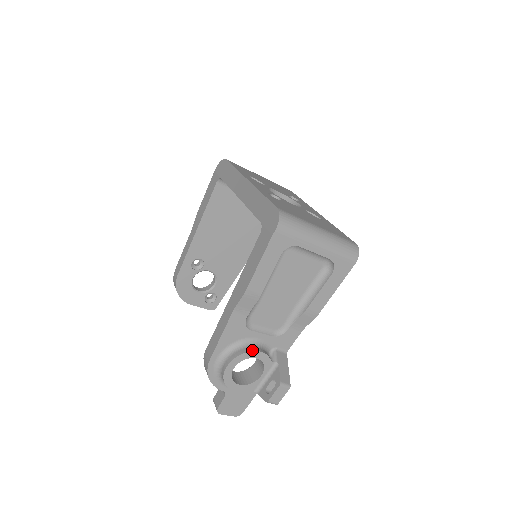
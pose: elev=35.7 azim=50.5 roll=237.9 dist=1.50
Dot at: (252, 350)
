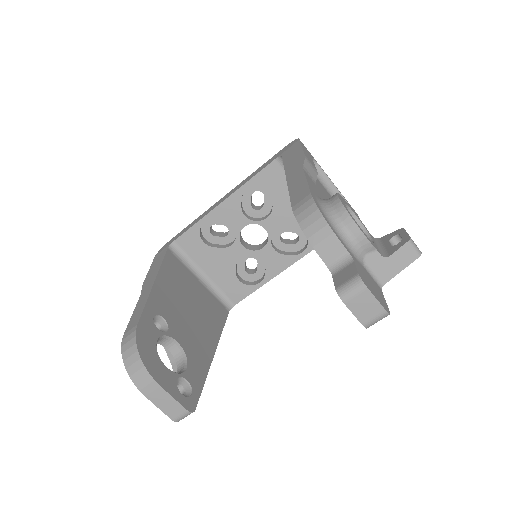
Dot at: occluded
